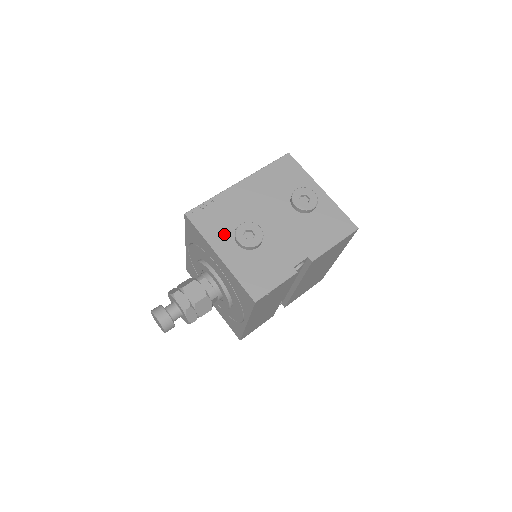
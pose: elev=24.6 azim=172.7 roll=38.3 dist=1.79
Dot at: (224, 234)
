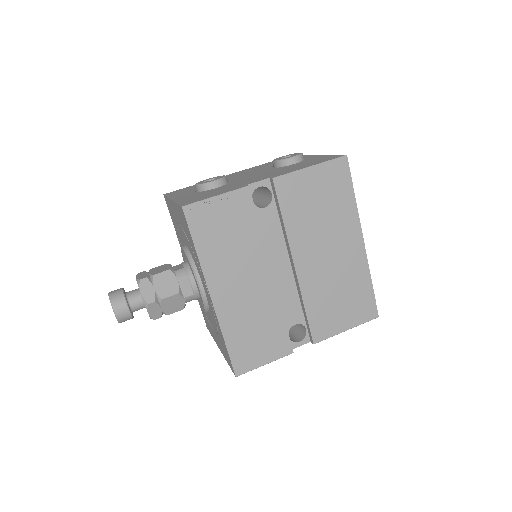
Dot at: (189, 191)
